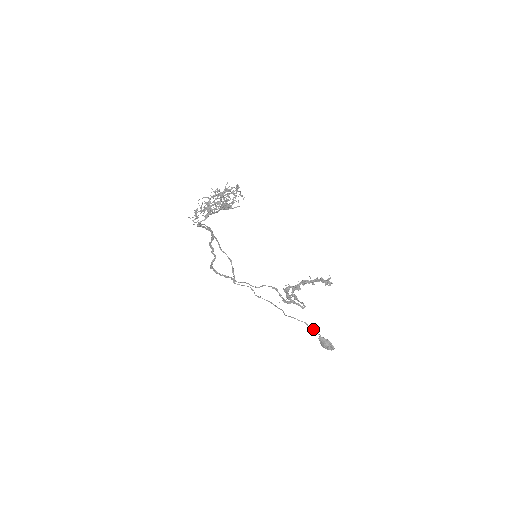
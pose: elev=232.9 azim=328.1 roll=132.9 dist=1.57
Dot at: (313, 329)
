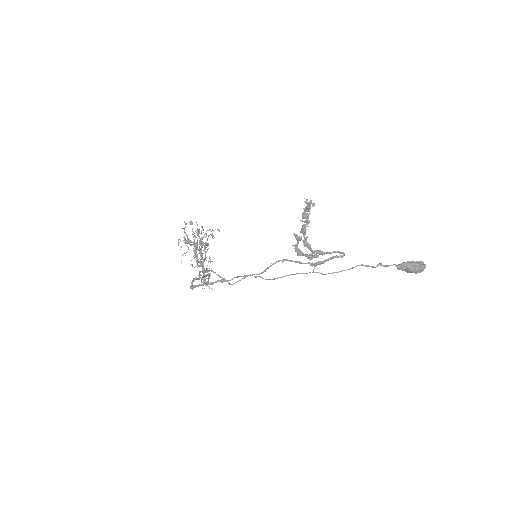
Dot at: occluded
